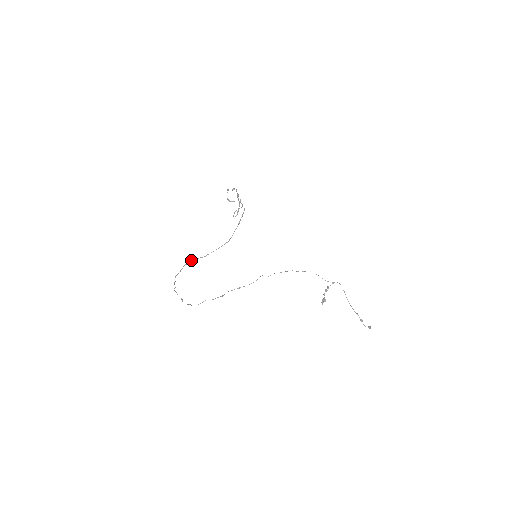
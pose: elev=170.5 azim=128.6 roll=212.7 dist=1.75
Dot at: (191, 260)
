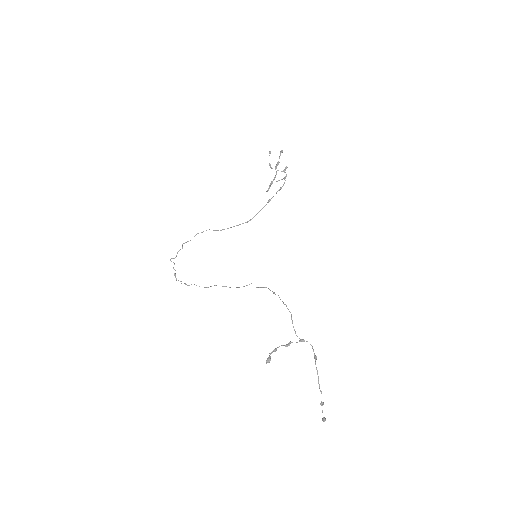
Dot at: (206, 230)
